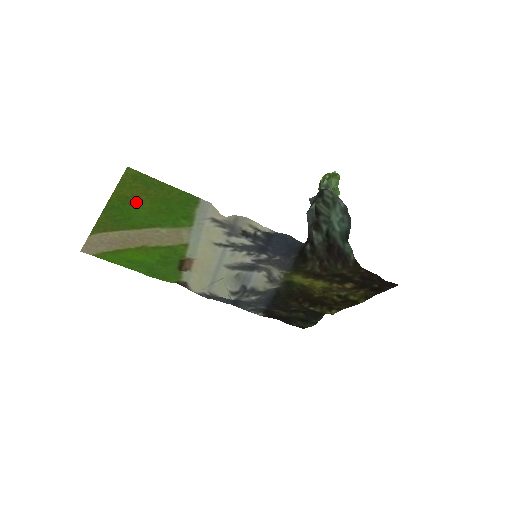
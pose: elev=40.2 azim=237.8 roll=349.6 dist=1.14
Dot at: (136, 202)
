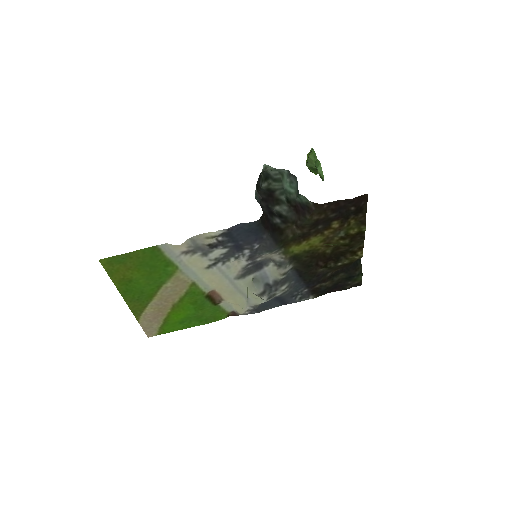
Dot at: (131, 278)
